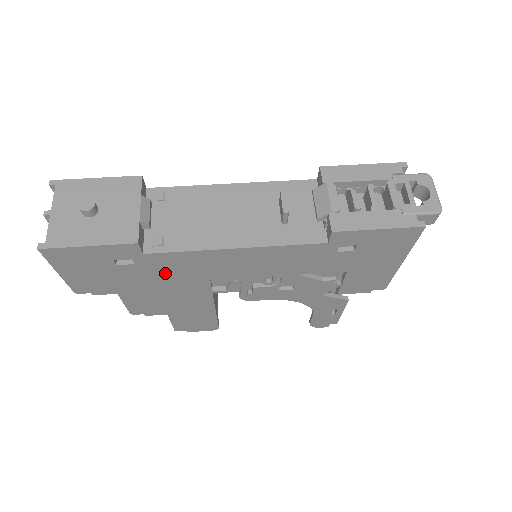
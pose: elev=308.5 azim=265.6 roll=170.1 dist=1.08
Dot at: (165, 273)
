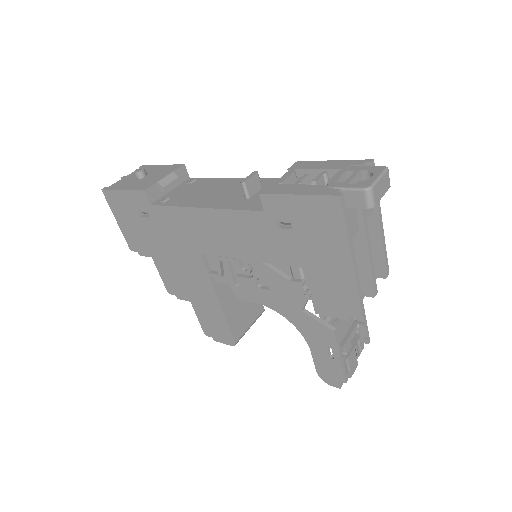
Dot at: (170, 235)
